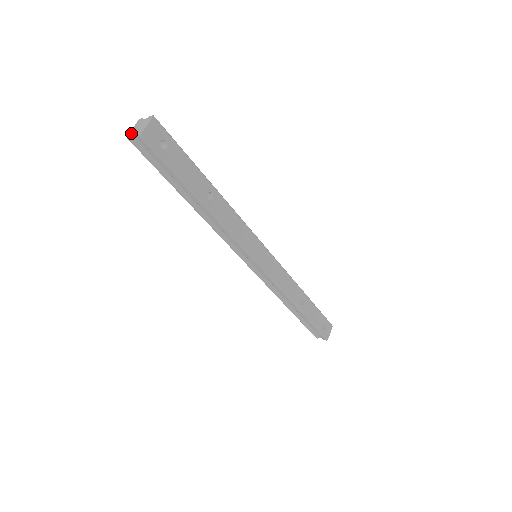
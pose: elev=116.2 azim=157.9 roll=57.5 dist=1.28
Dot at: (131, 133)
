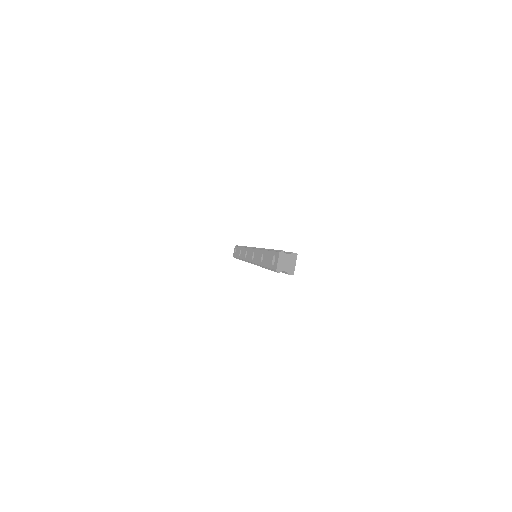
Dot at: (280, 268)
